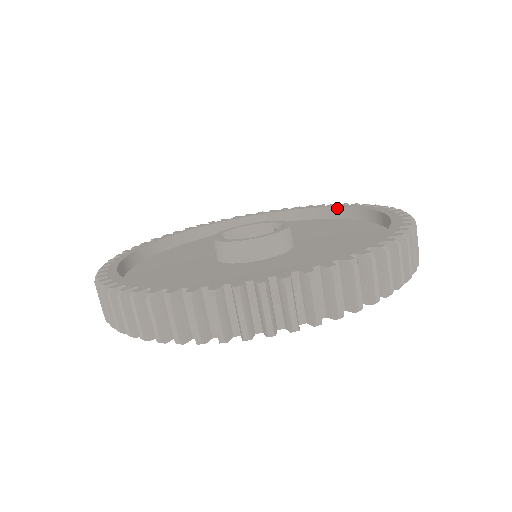
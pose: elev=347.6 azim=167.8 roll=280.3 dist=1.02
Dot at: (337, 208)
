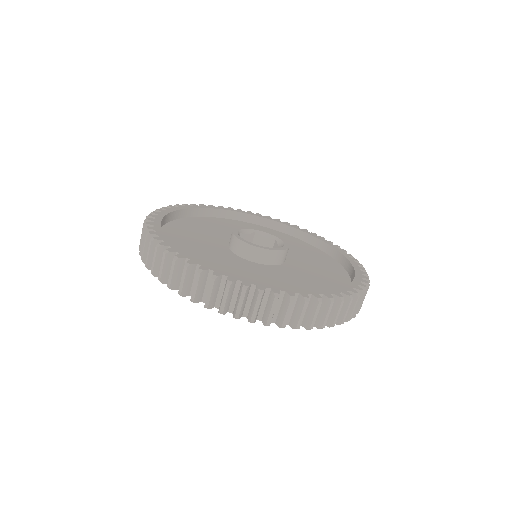
Dot at: (242, 213)
